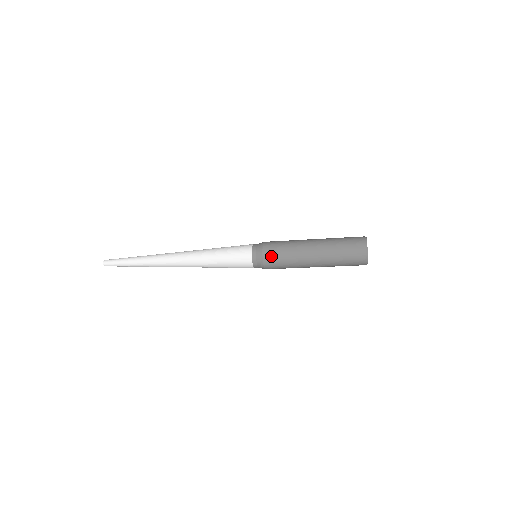
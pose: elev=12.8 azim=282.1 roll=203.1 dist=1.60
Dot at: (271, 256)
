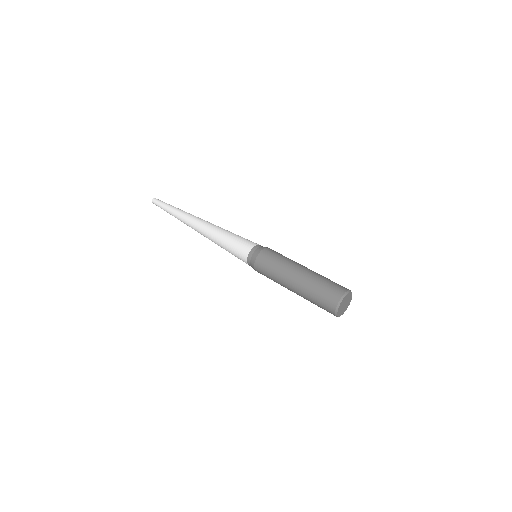
Dot at: (261, 273)
